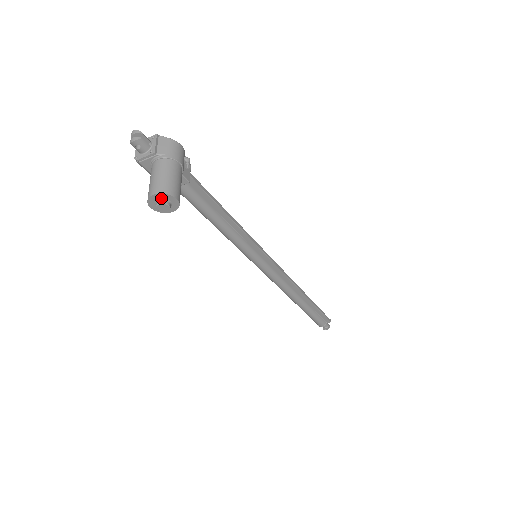
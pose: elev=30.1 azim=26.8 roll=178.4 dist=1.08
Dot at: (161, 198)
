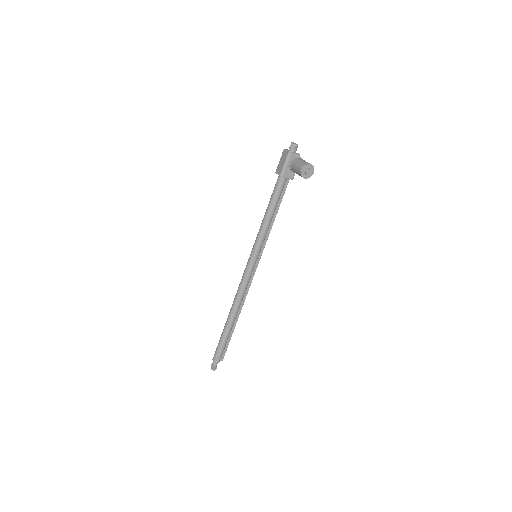
Dot at: (310, 168)
